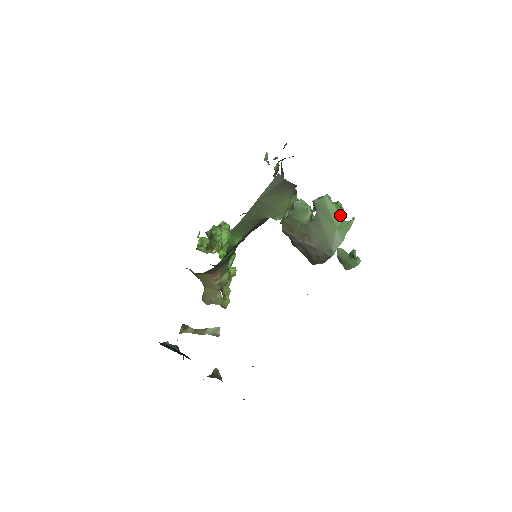
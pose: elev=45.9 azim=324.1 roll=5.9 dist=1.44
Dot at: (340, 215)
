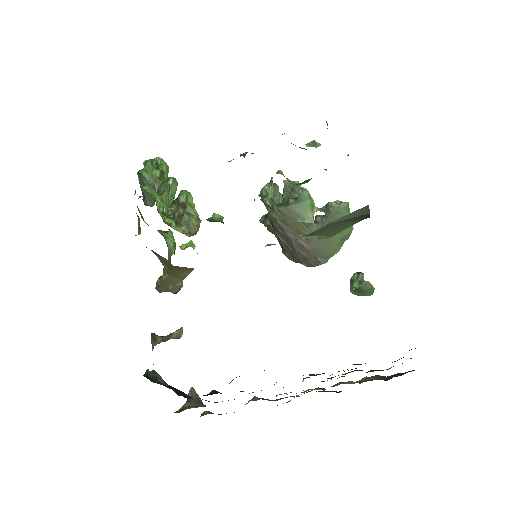
Dot at: occluded
